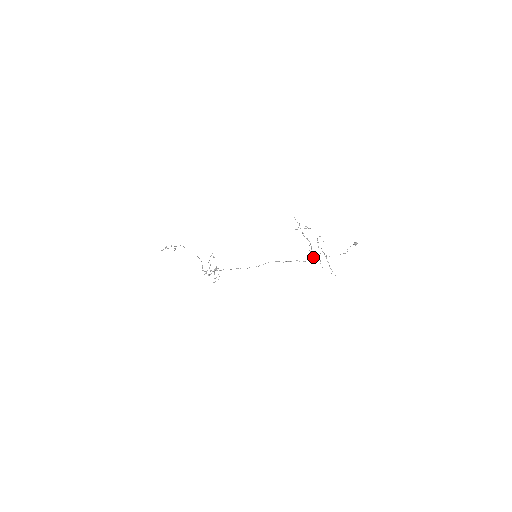
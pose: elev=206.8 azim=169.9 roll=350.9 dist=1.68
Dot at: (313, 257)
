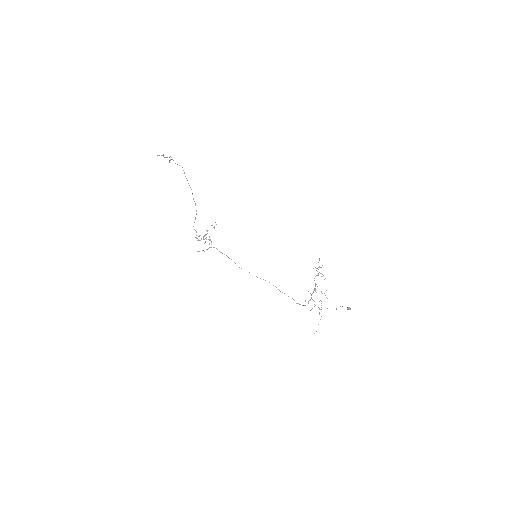
Dot at: occluded
